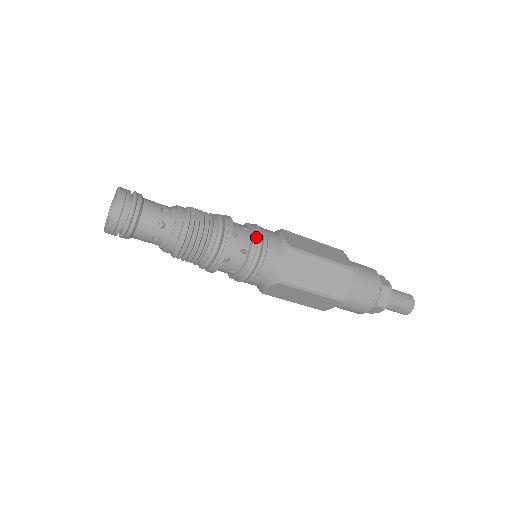
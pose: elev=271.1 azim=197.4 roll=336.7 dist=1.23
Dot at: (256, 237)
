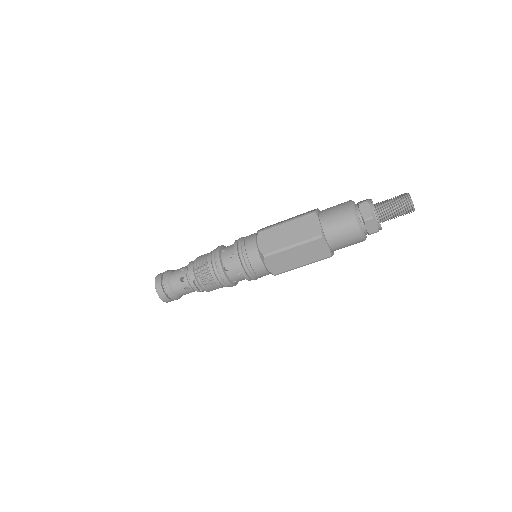
Dot at: (239, 262)
